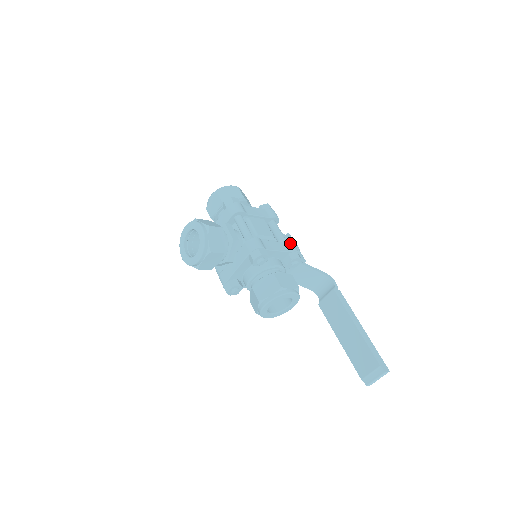
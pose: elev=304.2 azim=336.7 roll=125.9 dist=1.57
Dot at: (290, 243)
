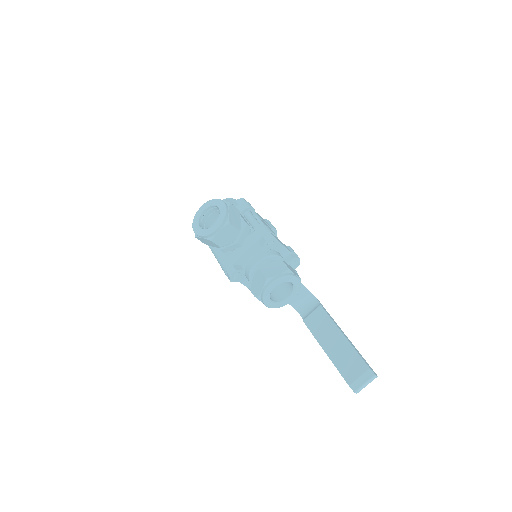
Dot at: (290, 247)
